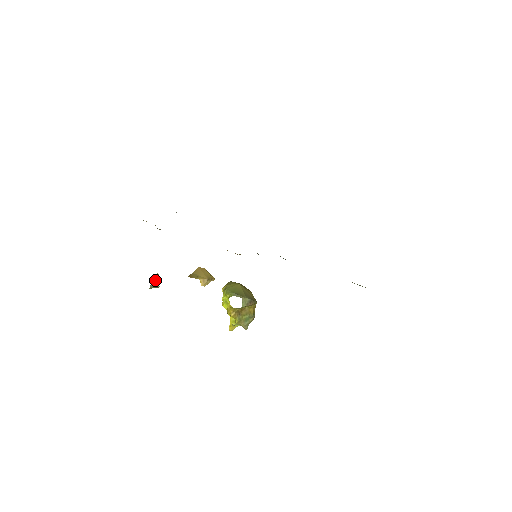
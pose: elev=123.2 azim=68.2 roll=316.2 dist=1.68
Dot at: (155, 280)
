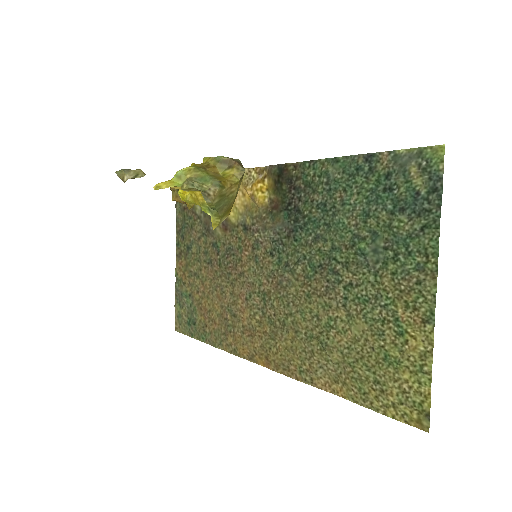
Dot at: (136, 170)
